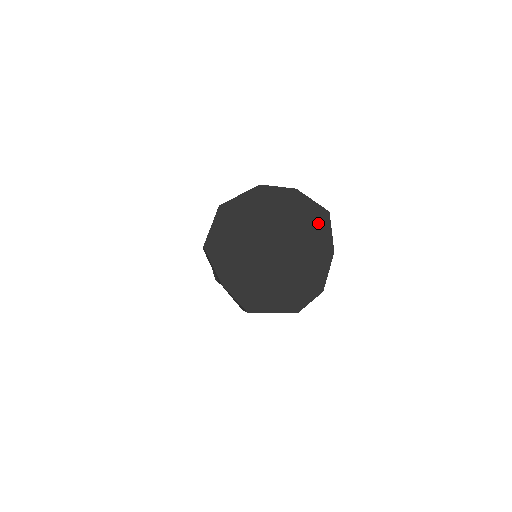
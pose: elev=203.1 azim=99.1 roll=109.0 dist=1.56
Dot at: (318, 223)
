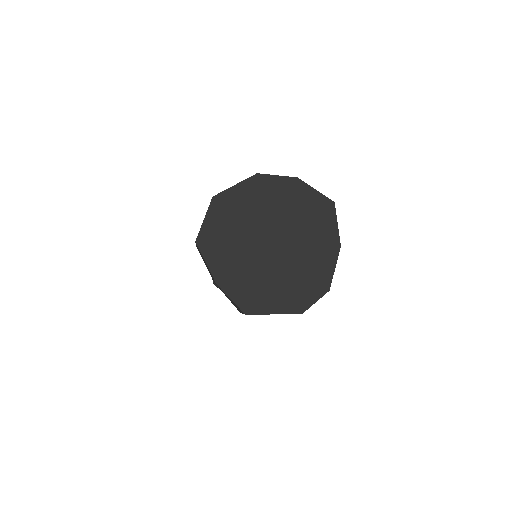
Dot at: (322, 215)
